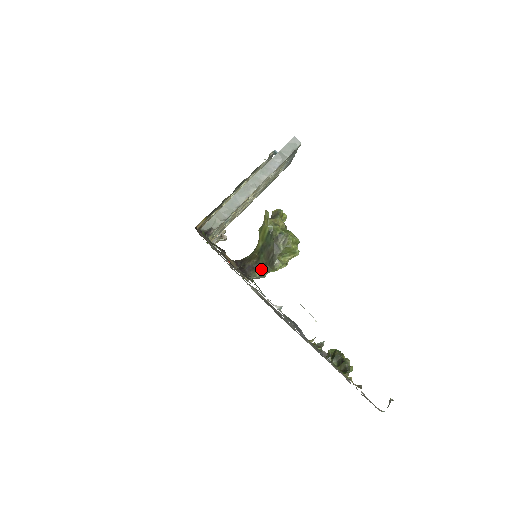
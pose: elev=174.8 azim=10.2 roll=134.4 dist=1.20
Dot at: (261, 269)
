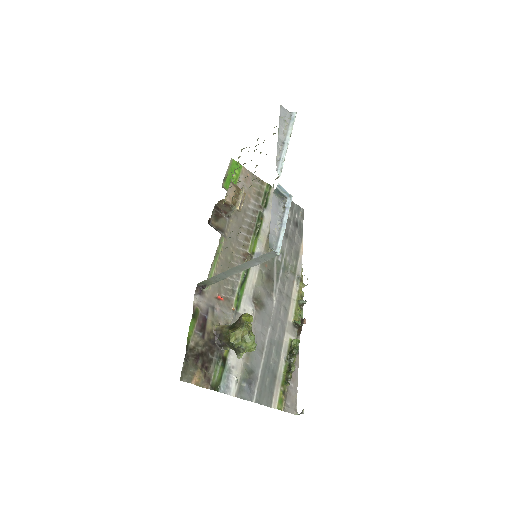
Dot at: (231, 348)
